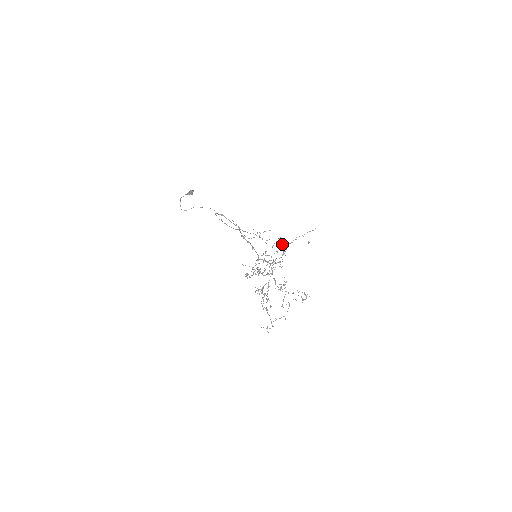
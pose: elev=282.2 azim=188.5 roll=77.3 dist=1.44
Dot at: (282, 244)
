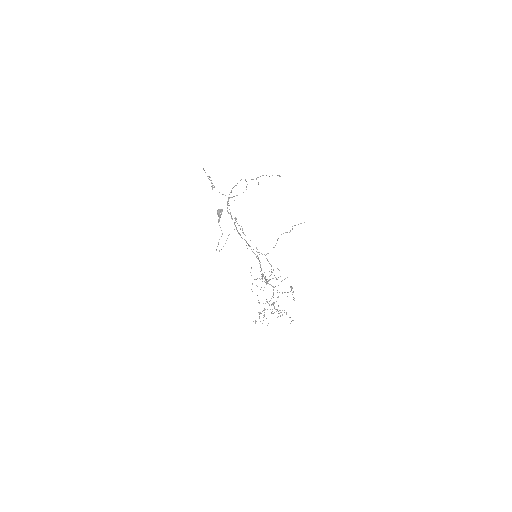
Dot at: (294, 300)
